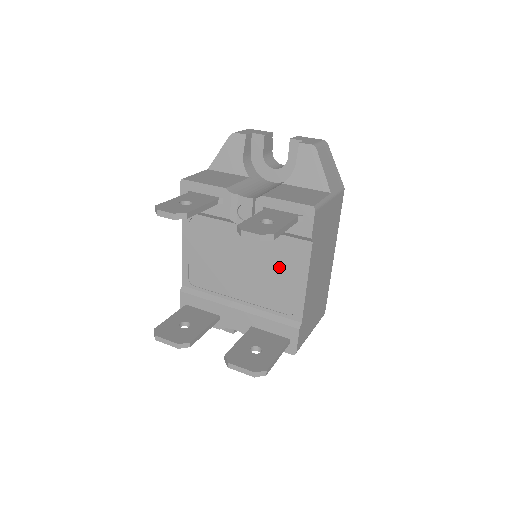
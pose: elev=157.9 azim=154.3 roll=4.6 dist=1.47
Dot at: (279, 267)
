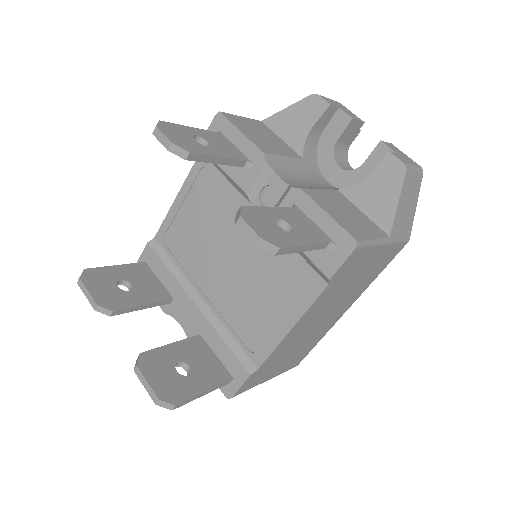
Dot at: (271, 288)
